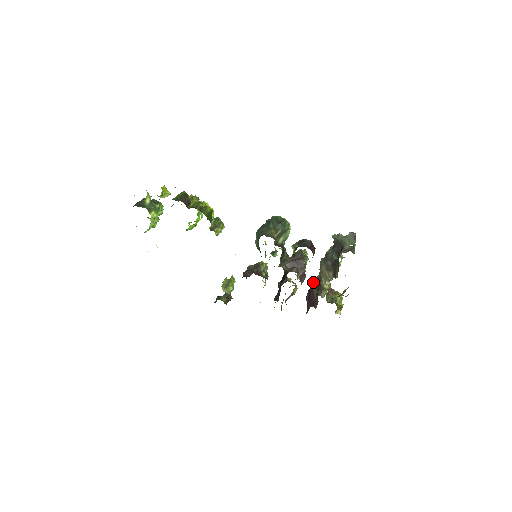
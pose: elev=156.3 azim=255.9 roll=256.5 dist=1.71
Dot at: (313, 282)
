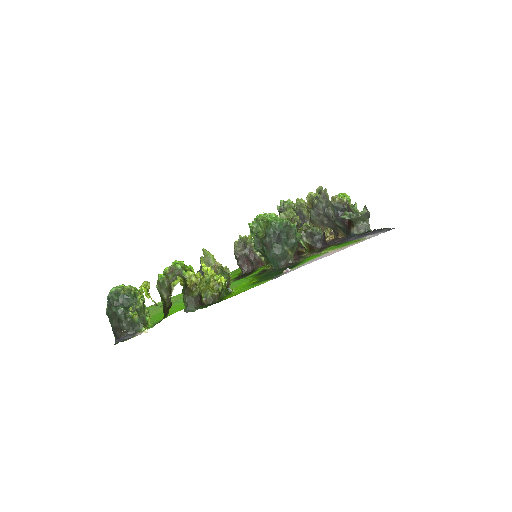
Dot at: occluded
